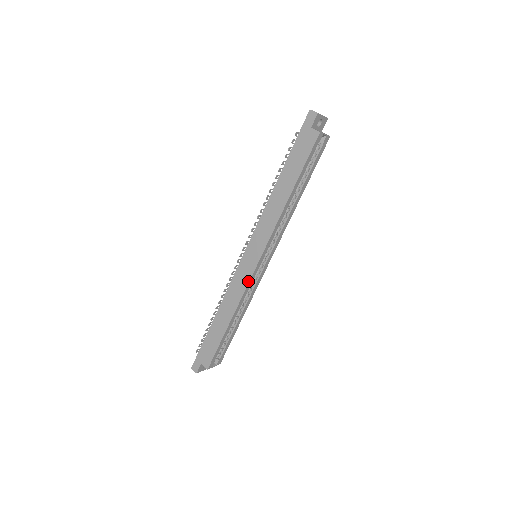
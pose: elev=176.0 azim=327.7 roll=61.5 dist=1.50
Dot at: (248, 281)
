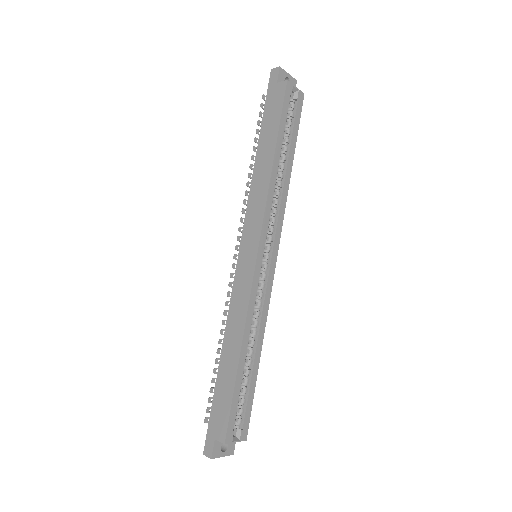
Dot at: (250, 284)
